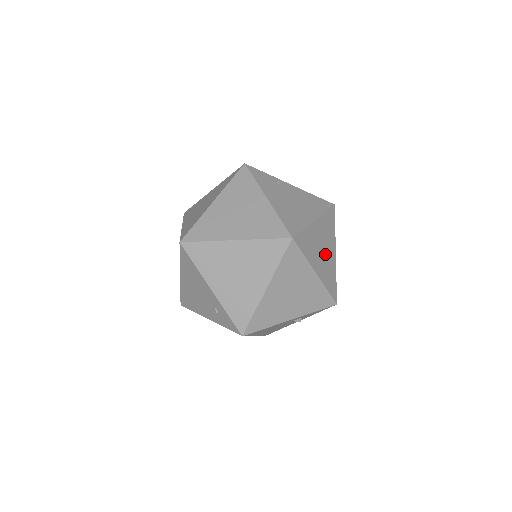
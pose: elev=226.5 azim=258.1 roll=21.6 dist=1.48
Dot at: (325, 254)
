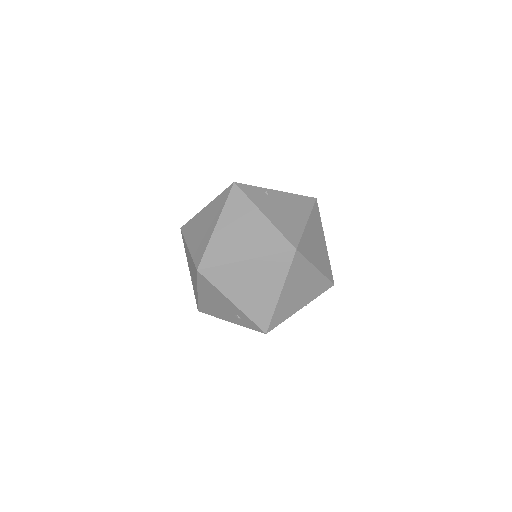
Dot at: (319, 247)
